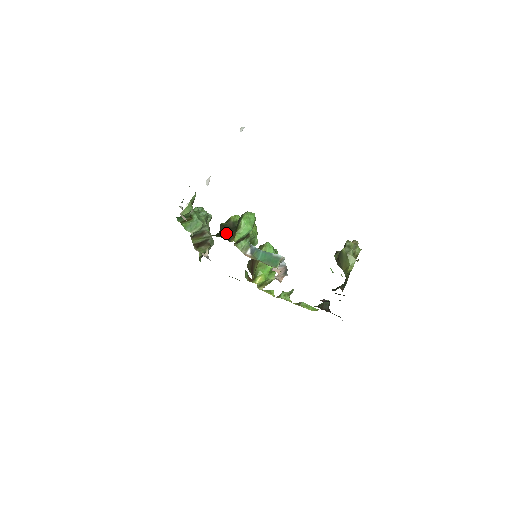
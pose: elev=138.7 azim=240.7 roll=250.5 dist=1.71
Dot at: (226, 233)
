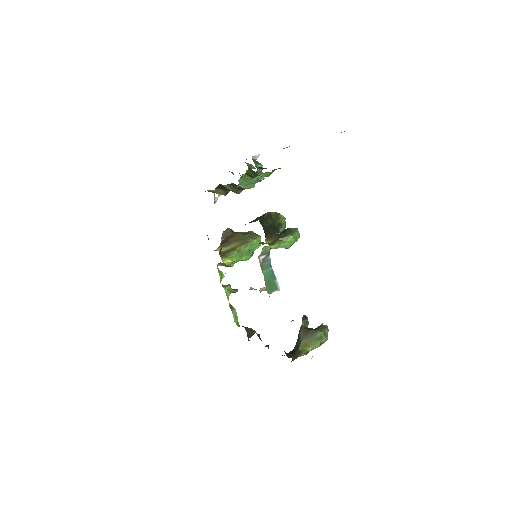
Dot at: (269, 229)
